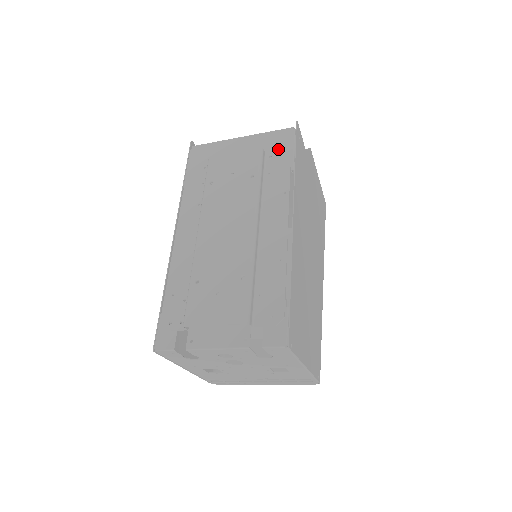
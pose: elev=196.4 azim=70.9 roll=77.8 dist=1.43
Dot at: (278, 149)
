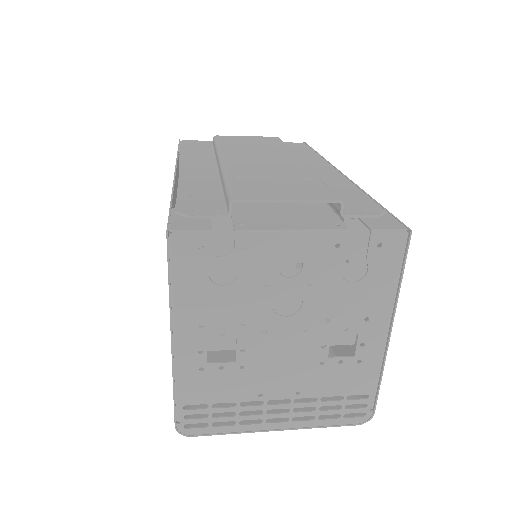
Dot at: occluded
